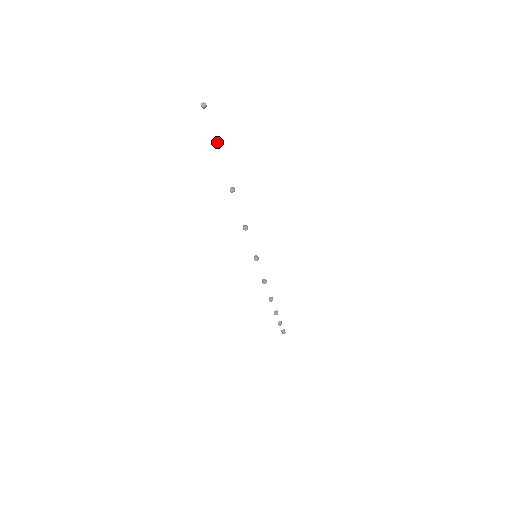
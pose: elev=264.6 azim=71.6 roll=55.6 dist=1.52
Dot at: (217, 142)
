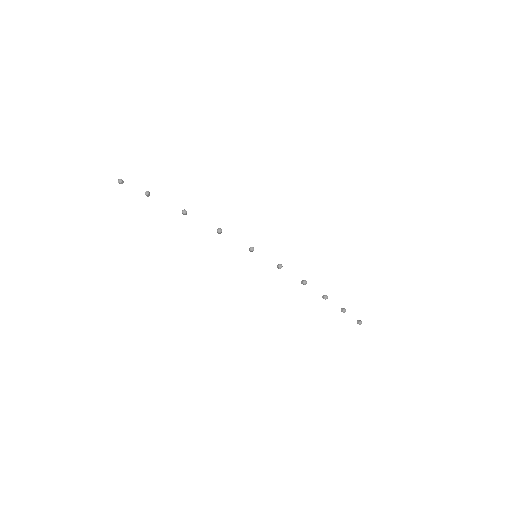
Dot at: (146, 191)
